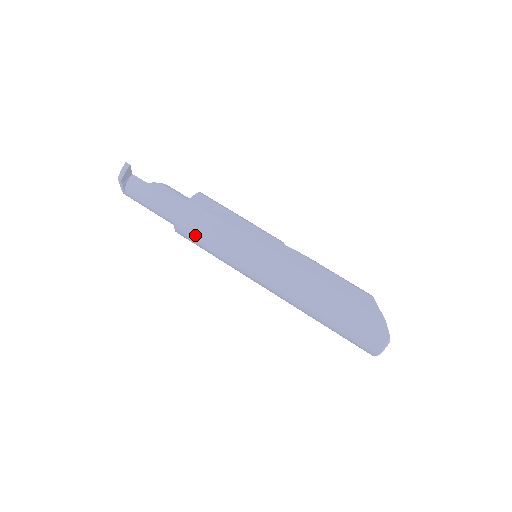
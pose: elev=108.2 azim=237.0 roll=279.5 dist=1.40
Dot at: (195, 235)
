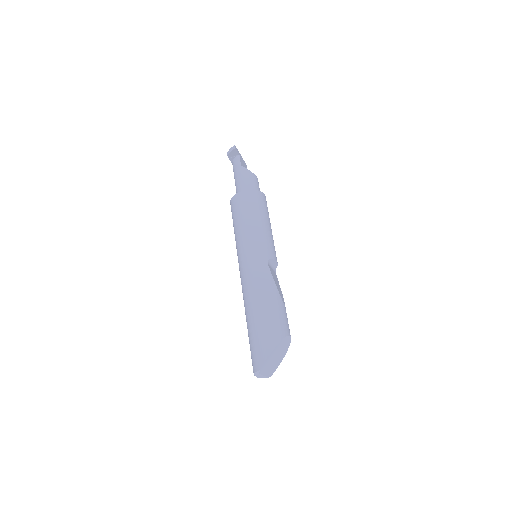
Dot at: (232, 217)
